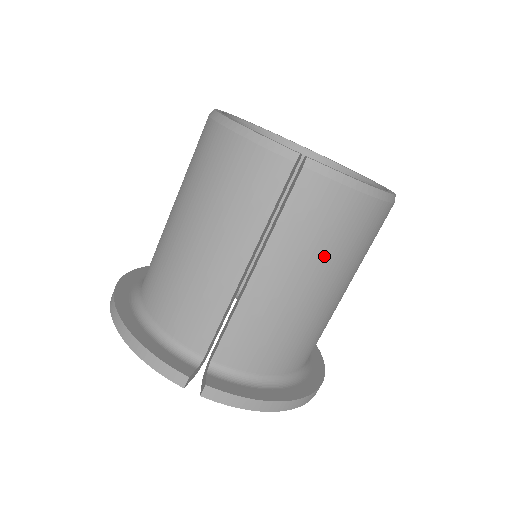
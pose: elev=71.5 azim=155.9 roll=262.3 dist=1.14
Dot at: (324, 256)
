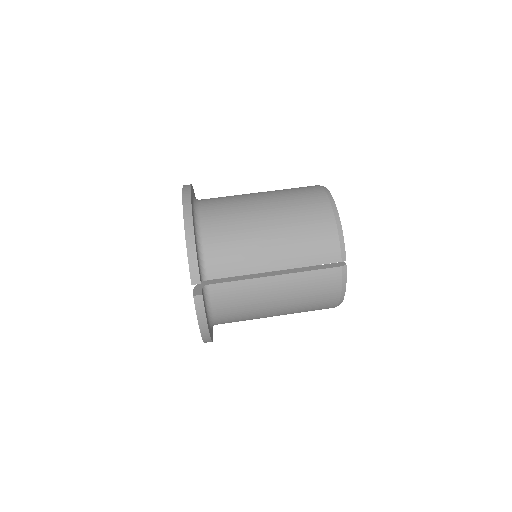
Dot at: (300, 301)
